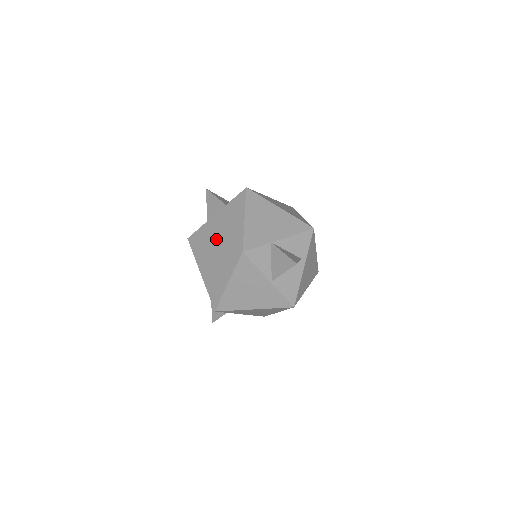
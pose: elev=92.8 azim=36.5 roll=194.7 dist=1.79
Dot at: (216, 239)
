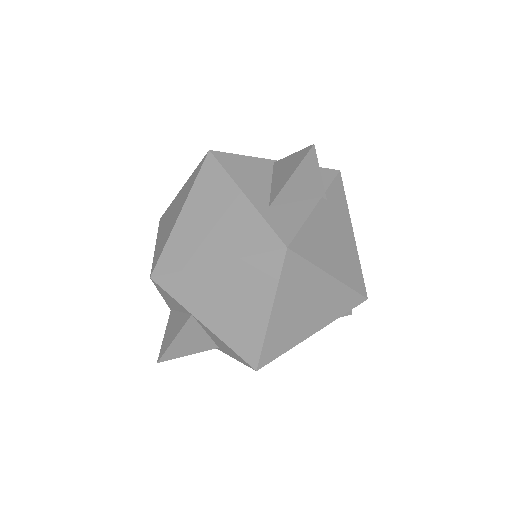
Dot at: (188, 215)
